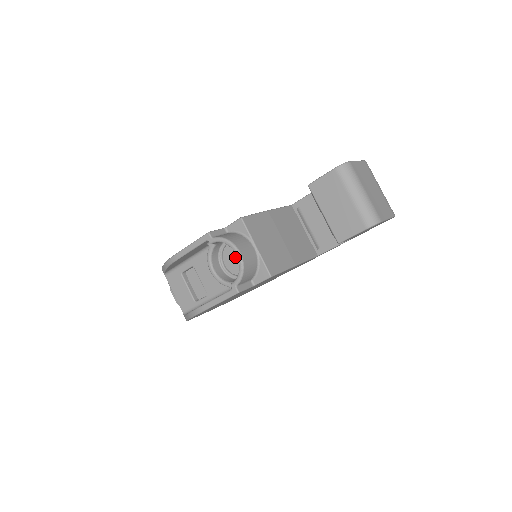
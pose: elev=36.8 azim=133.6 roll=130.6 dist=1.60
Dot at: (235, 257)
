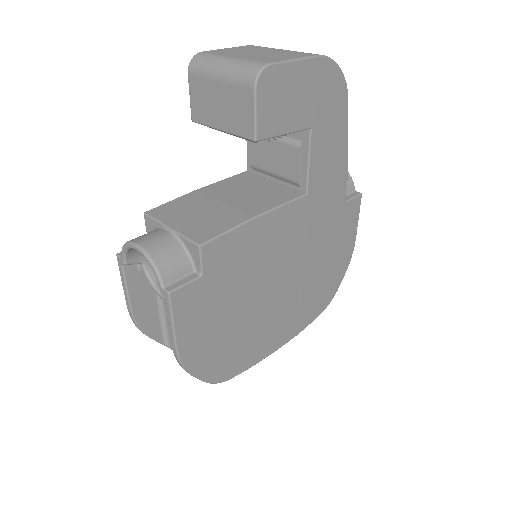
Dot at: occluded
